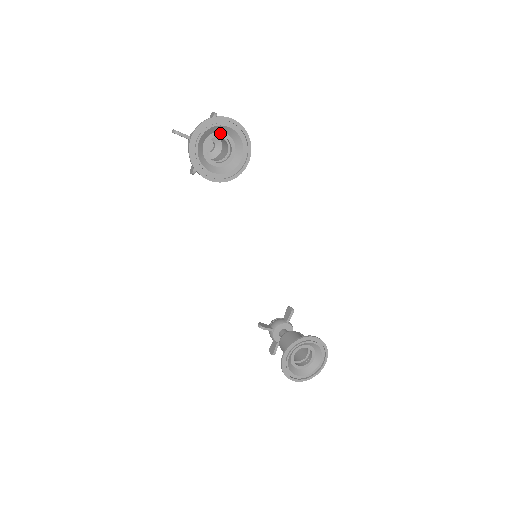
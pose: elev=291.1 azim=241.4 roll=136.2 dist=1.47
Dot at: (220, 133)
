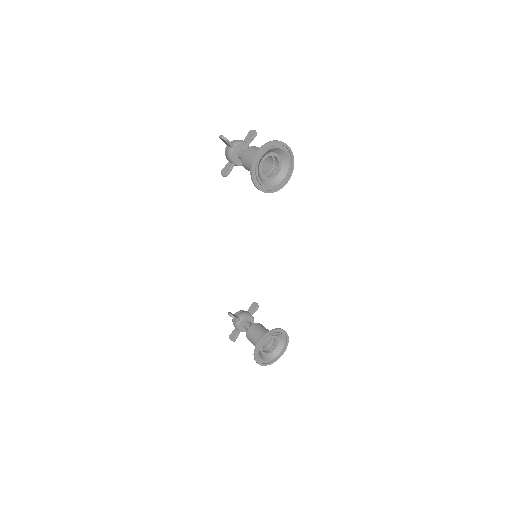
Dot at: (275, 154)
